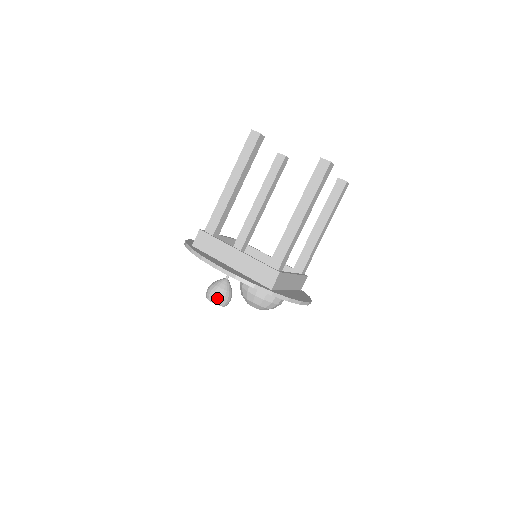
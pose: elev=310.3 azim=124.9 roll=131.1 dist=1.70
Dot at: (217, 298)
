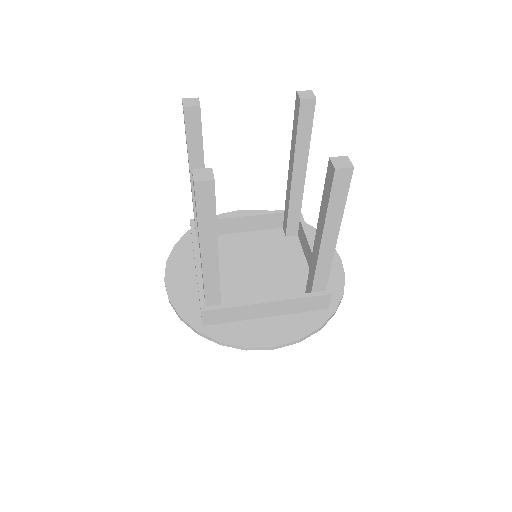
Dot at: occluded
